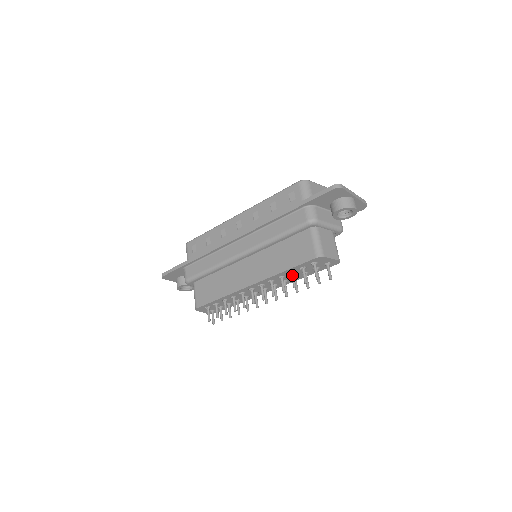
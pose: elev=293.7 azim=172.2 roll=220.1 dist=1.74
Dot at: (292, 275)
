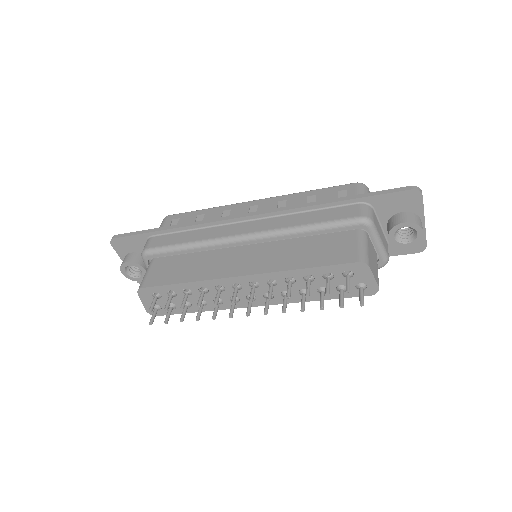
Dot at: (309, 280)
